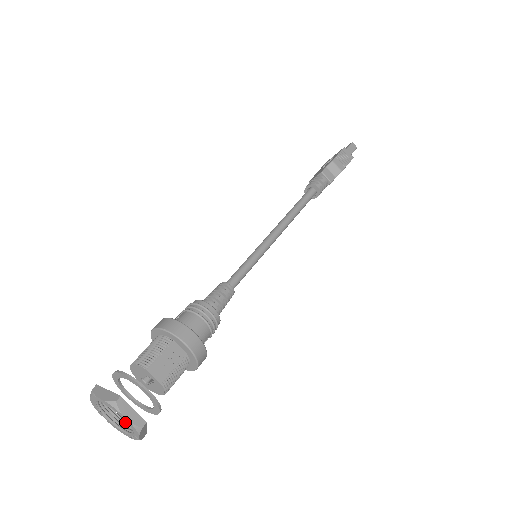
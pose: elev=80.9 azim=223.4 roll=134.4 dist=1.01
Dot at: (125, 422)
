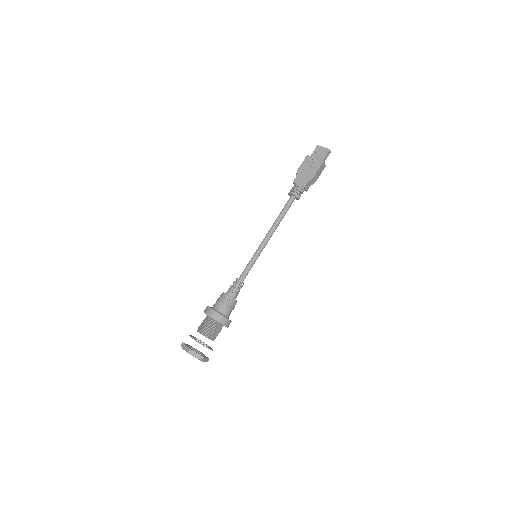
Dot at: (192, 348)
